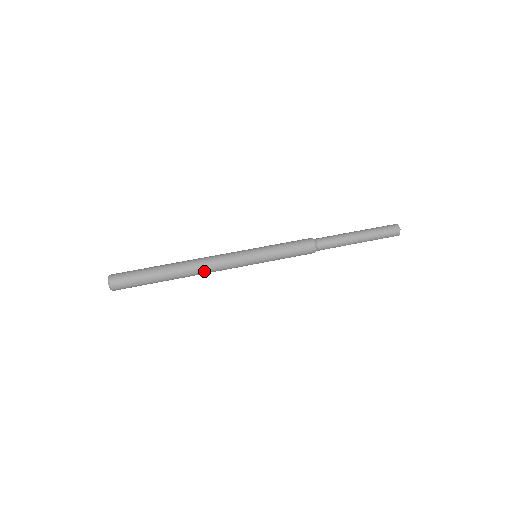
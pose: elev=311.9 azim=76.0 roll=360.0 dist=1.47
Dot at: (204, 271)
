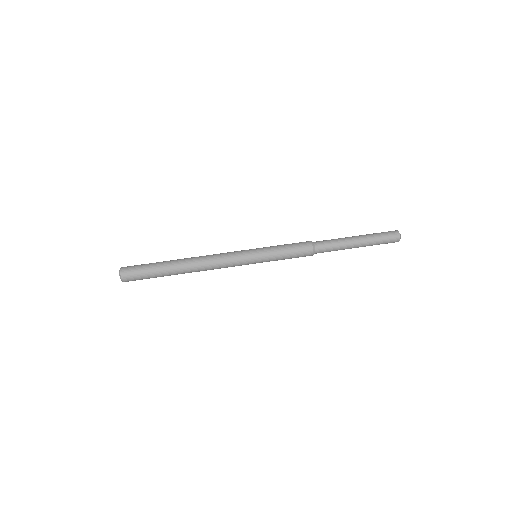
Dot at: occluded
